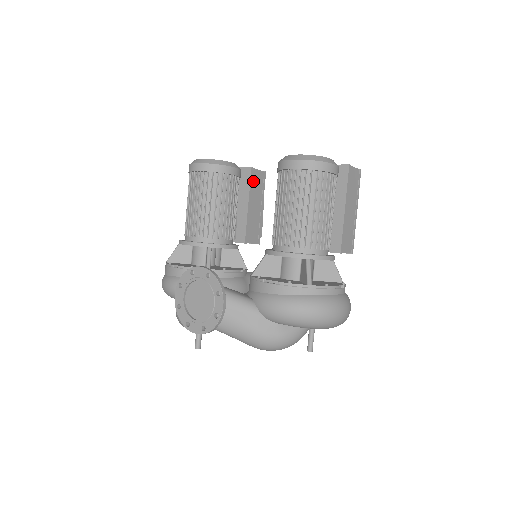
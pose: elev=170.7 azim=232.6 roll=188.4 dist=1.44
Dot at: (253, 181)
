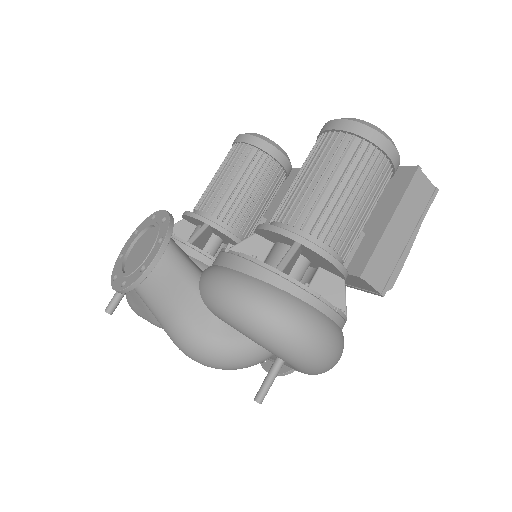
Dot at: occluded
